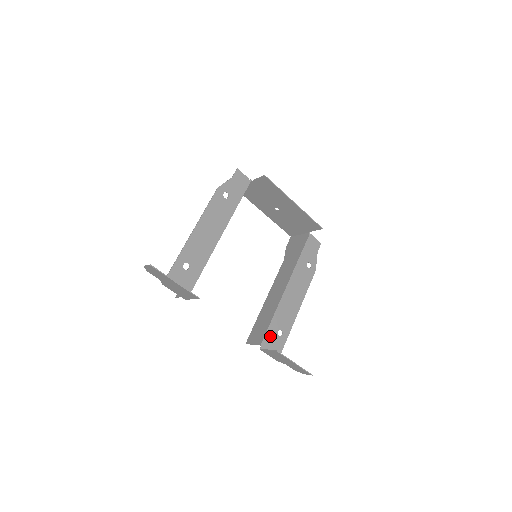
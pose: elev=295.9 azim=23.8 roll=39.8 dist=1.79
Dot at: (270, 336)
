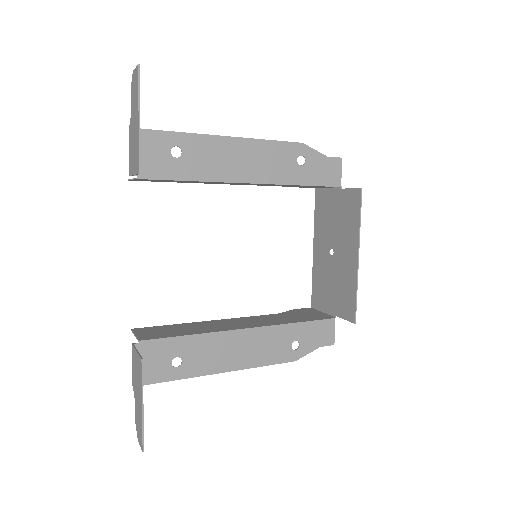
Dot at: (162, 348)
